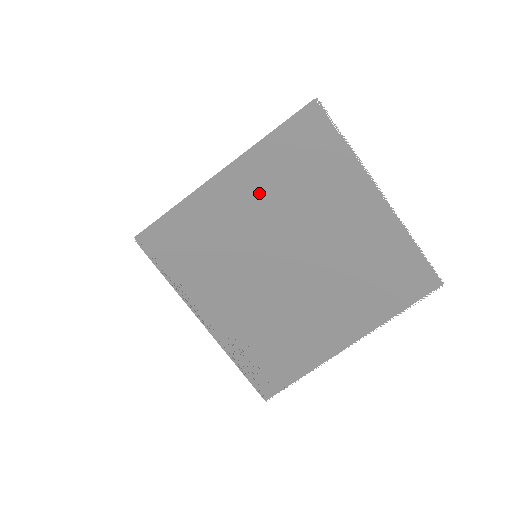
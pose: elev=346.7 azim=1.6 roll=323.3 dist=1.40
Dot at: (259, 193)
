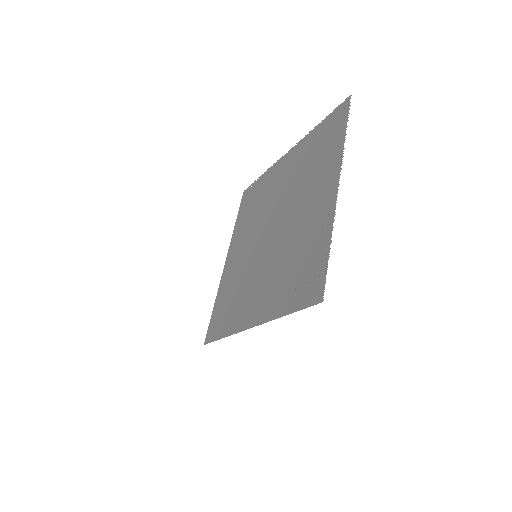
Dot at: (242, 240)
